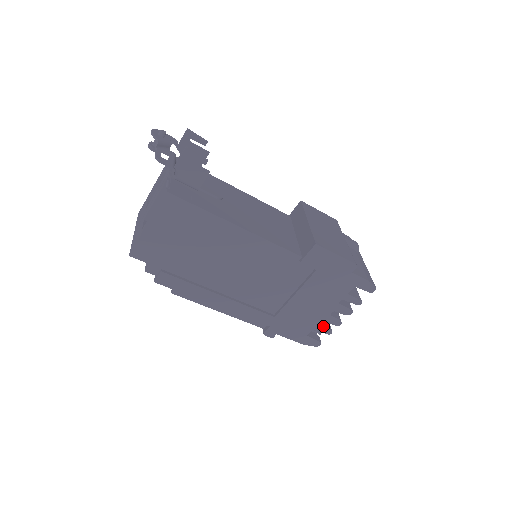
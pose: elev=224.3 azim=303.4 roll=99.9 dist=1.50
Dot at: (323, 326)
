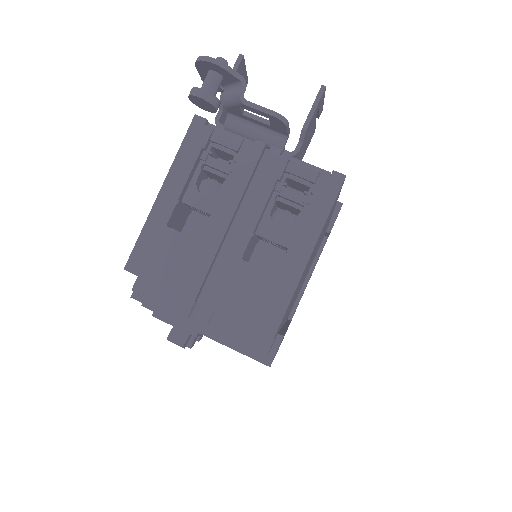
Dot at: occluded
